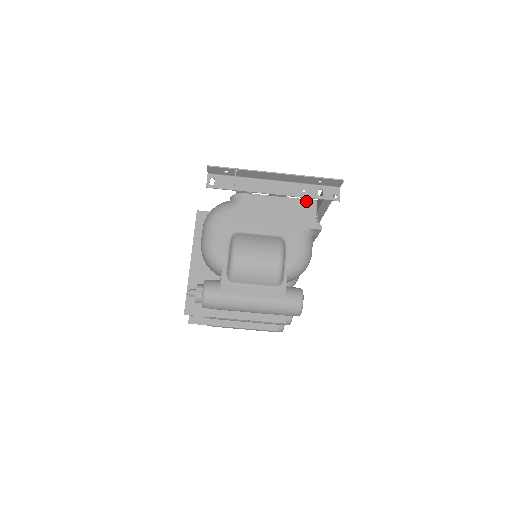
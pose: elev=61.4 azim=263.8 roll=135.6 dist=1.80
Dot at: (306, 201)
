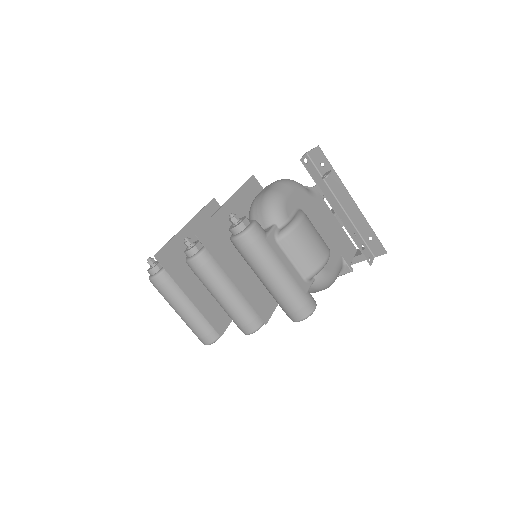
Dot at: (351, 243)
